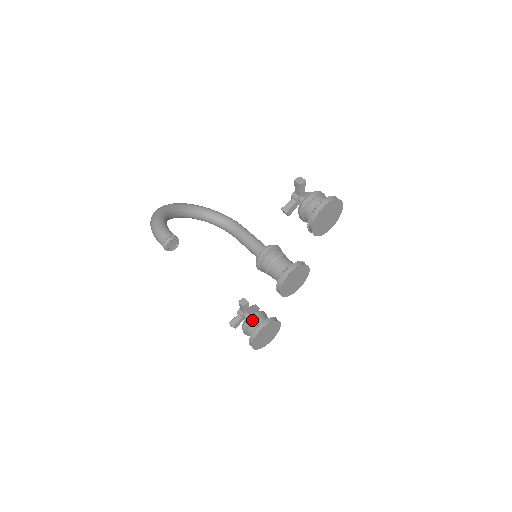
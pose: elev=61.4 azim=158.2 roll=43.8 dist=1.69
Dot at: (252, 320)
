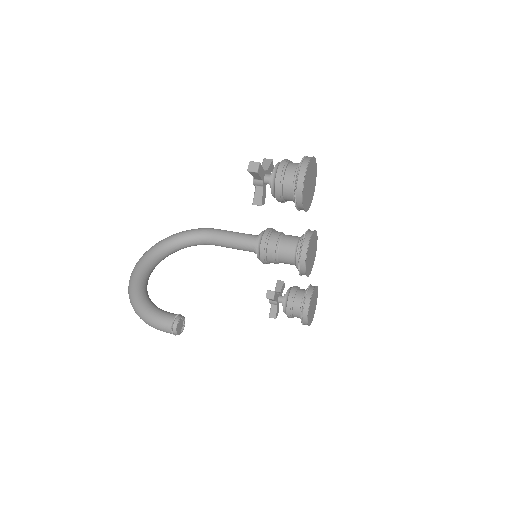
Dot at: (292, 306)
